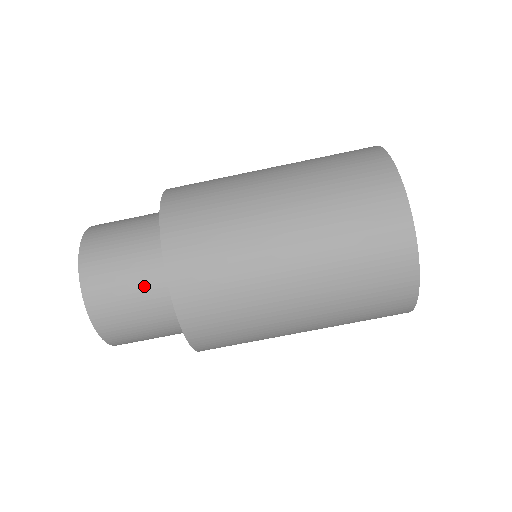
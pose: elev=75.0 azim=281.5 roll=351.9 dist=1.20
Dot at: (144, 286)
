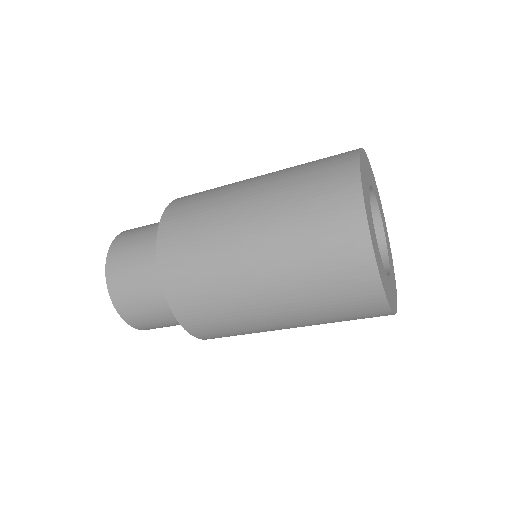
Dot at: (160, 306)
